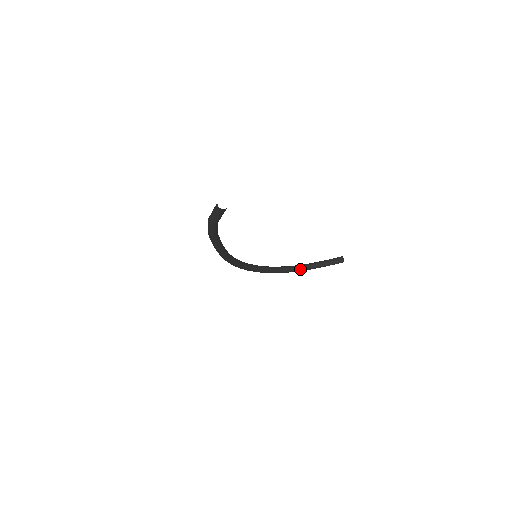
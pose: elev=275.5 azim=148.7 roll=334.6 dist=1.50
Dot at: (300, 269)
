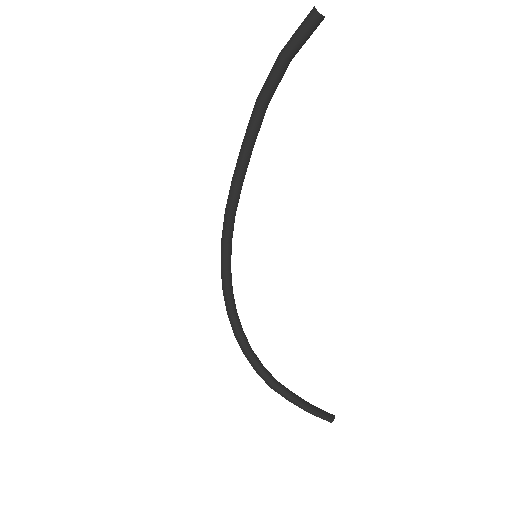
Dot at: (272, 381)
